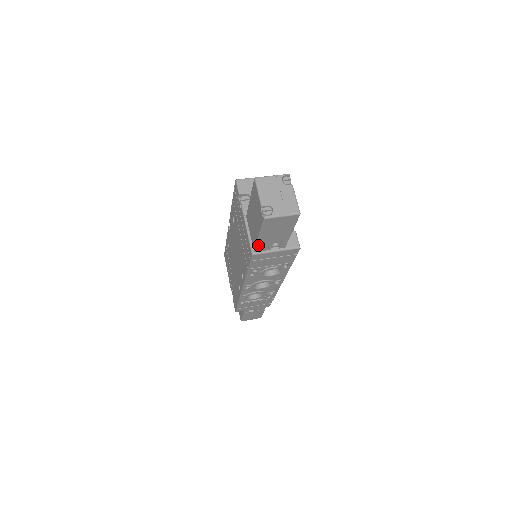
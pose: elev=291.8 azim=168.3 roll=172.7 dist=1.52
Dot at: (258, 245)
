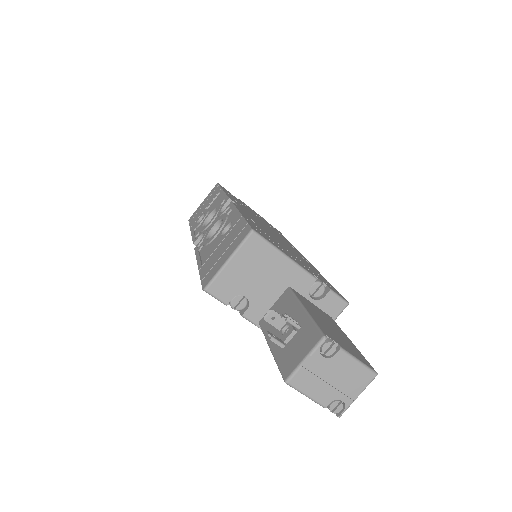
Dot at: occluded
